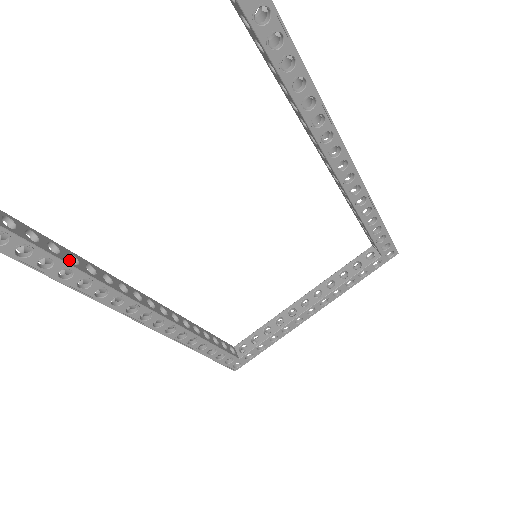
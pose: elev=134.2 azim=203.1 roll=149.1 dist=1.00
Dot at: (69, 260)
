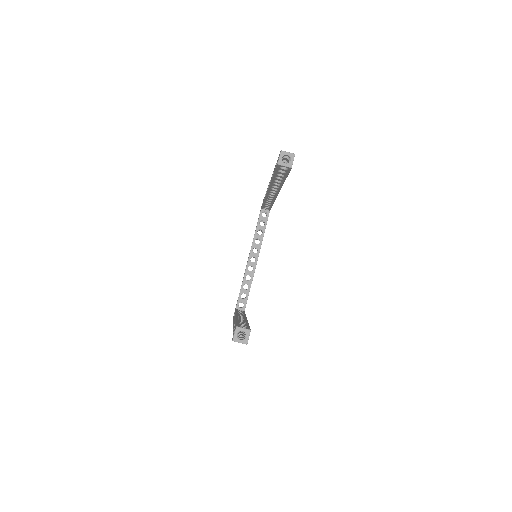
Dot at: occluded
